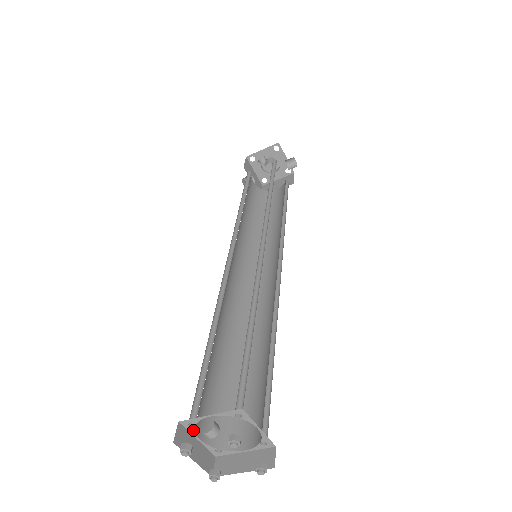
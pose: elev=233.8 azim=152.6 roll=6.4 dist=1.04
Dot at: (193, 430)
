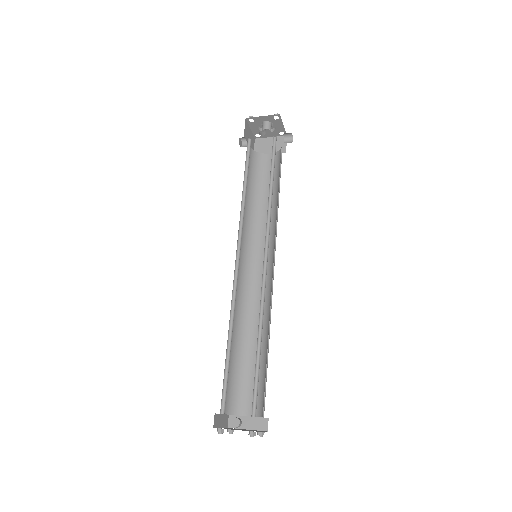
Dot at: occluded
